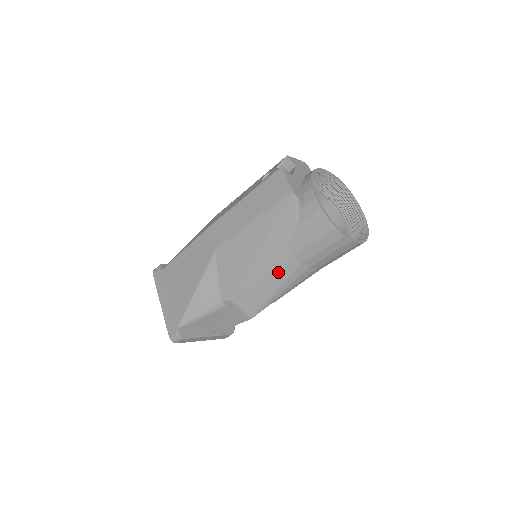
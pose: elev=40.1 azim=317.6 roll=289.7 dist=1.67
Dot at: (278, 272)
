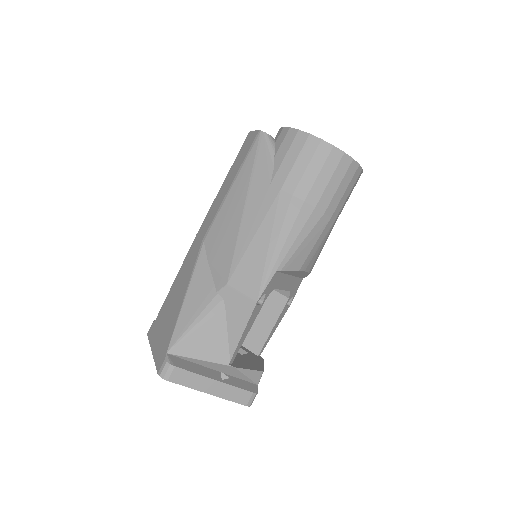
Dot at: (270, 218)
